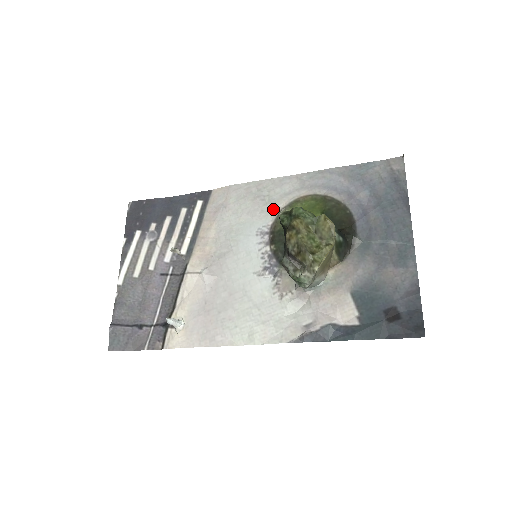
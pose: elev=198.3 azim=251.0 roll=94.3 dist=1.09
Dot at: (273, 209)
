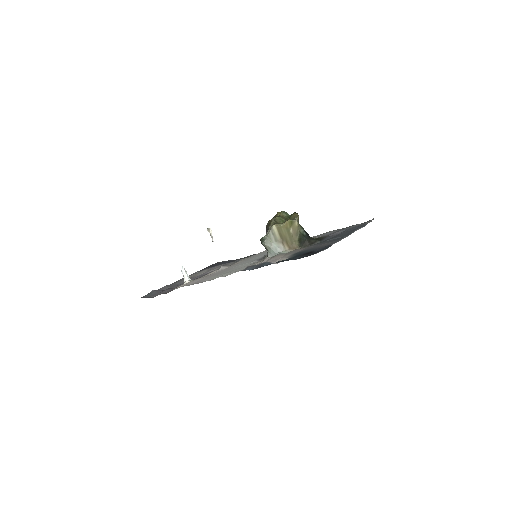
Dot at: occluded
